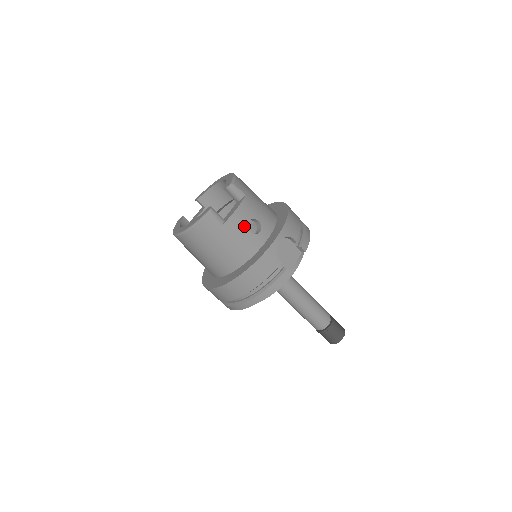
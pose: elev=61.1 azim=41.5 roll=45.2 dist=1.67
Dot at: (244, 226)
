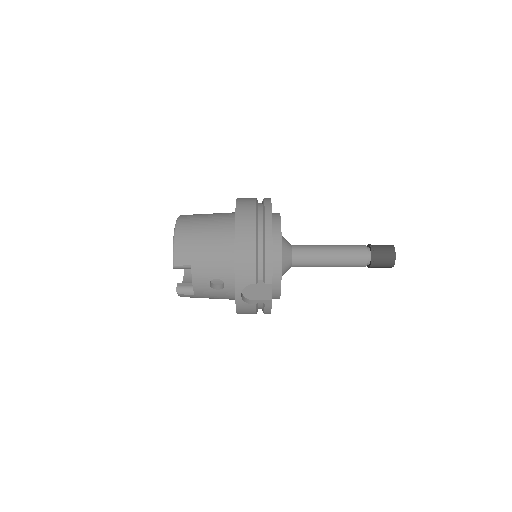
Dot at: (209, 289)
